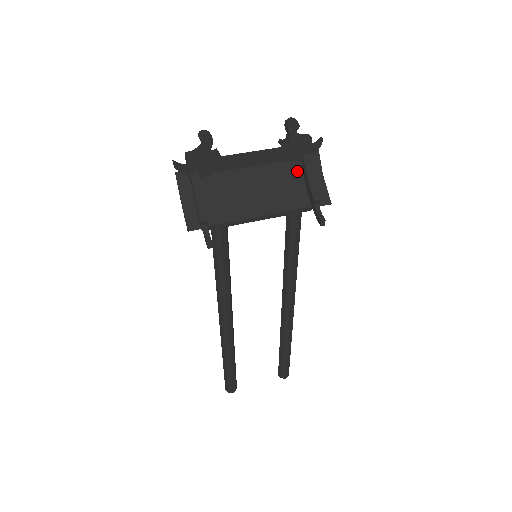
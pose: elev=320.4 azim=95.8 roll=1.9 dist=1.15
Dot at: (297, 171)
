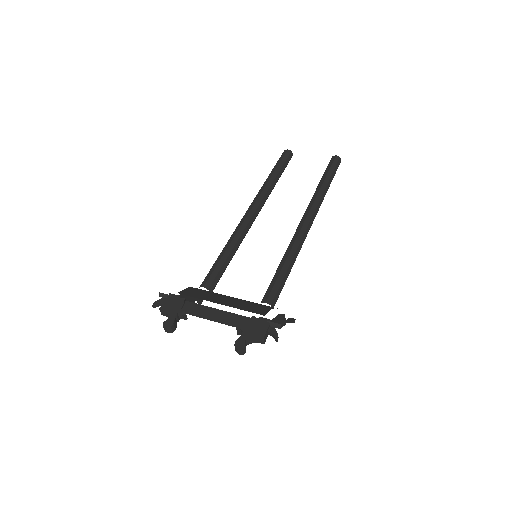
Dot at: occluded
